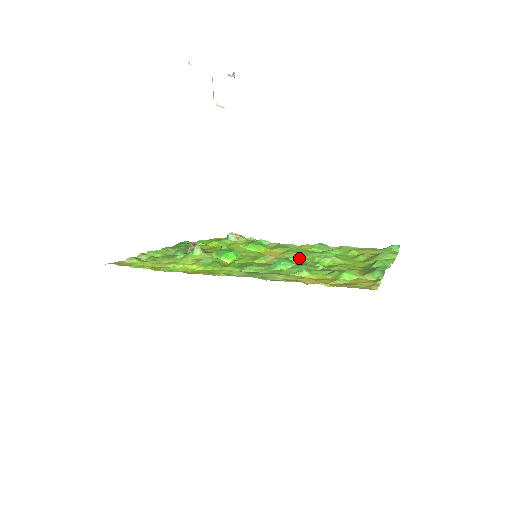
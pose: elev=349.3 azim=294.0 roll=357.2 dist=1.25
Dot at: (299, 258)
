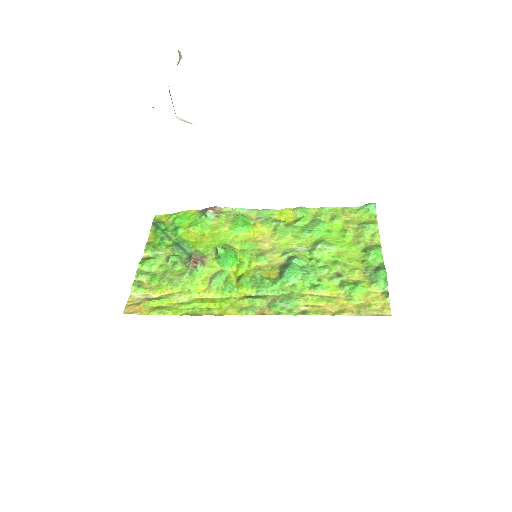
Dot at: (294, 246)
